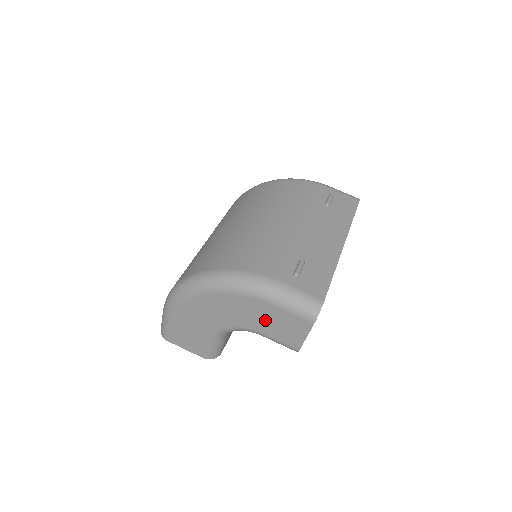
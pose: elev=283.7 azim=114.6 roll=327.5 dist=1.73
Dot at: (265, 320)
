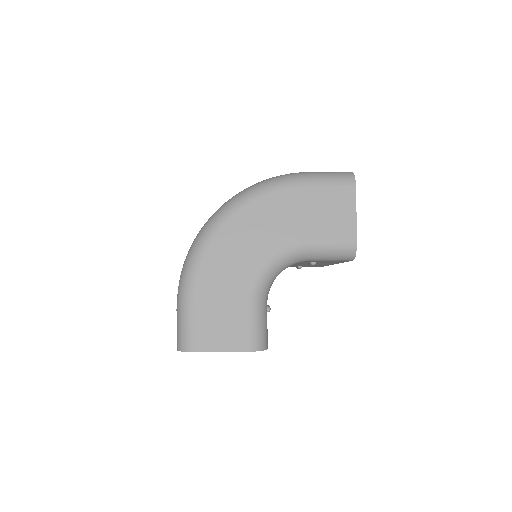
Dot at: (306, 217)
